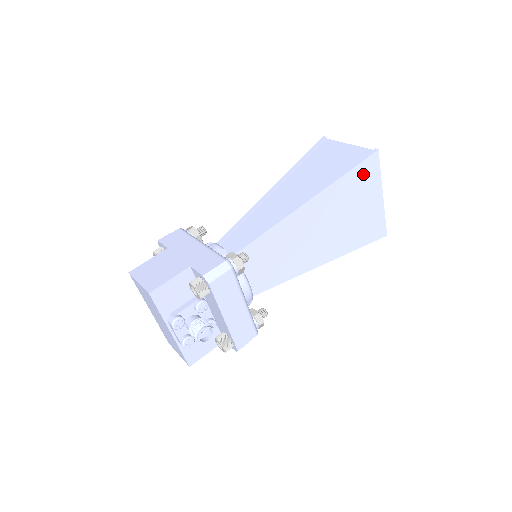
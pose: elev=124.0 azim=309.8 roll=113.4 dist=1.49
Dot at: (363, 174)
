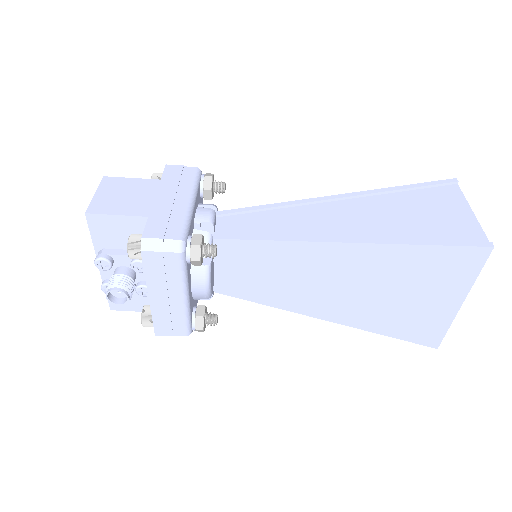
Dot at: (449, 261)
